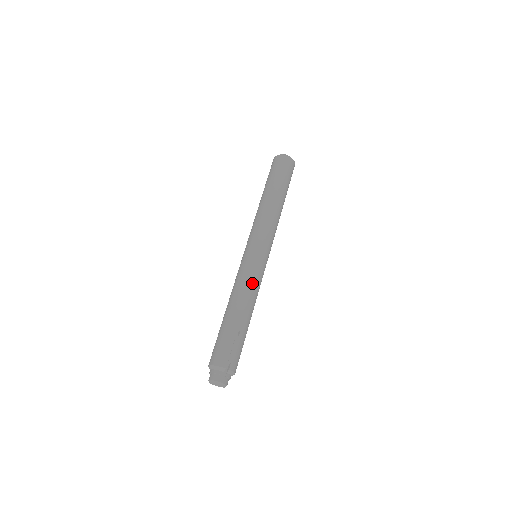
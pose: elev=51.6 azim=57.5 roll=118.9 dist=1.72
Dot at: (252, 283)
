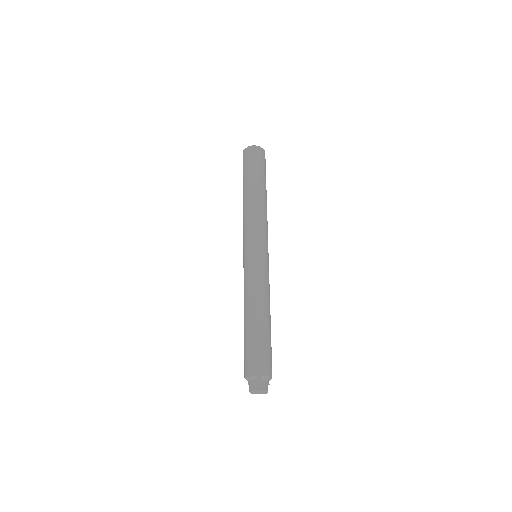
Dot at: (256, 285)
